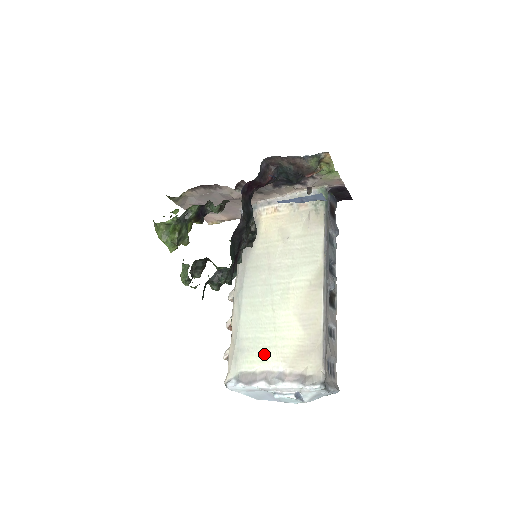
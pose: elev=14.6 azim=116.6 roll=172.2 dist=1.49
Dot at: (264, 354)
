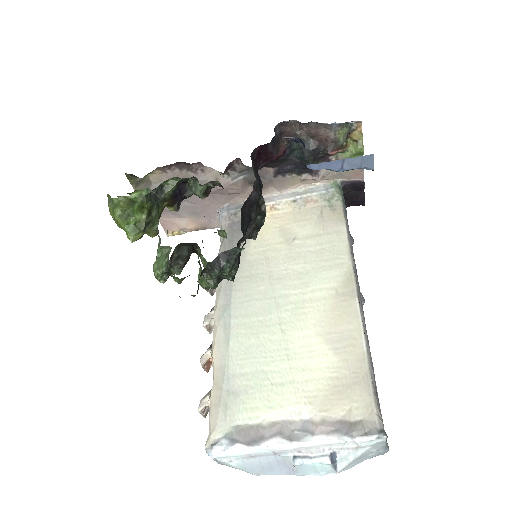
Dot at: (274, 395)
